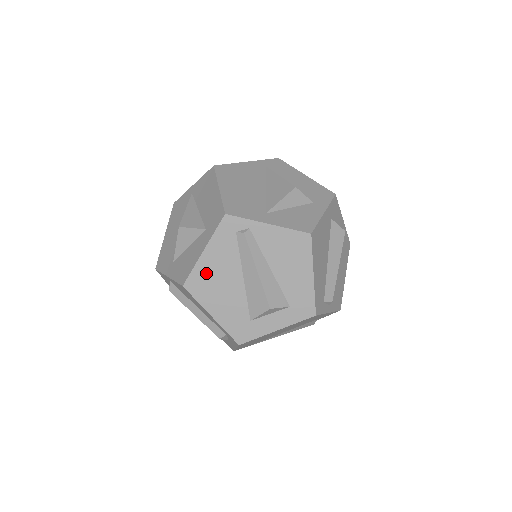
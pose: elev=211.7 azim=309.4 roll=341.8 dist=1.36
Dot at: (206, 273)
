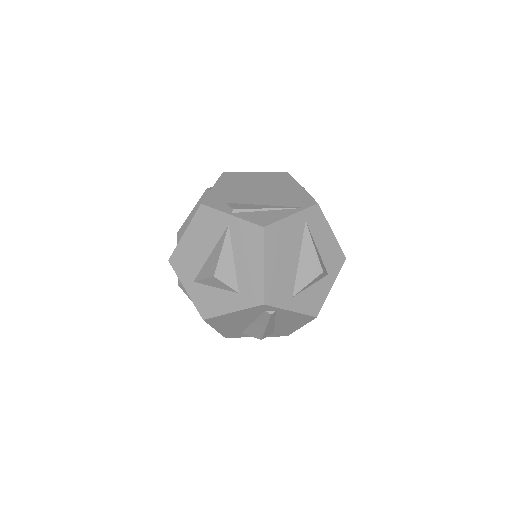
Dot at: (226, 318)
